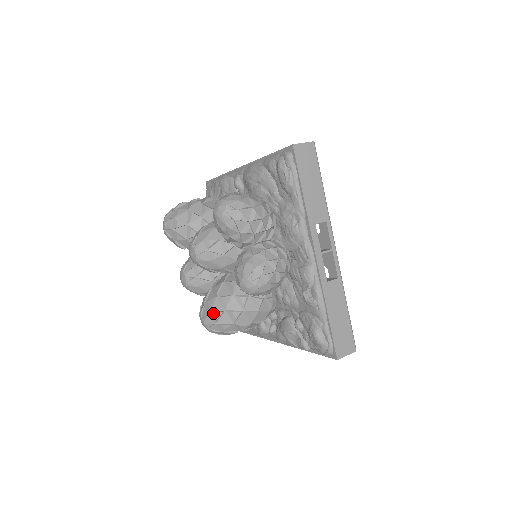
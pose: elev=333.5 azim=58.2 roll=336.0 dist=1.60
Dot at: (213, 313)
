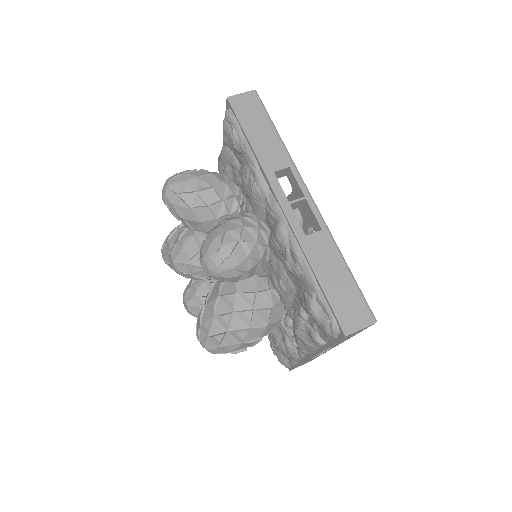
Dot at: (202, 324)
